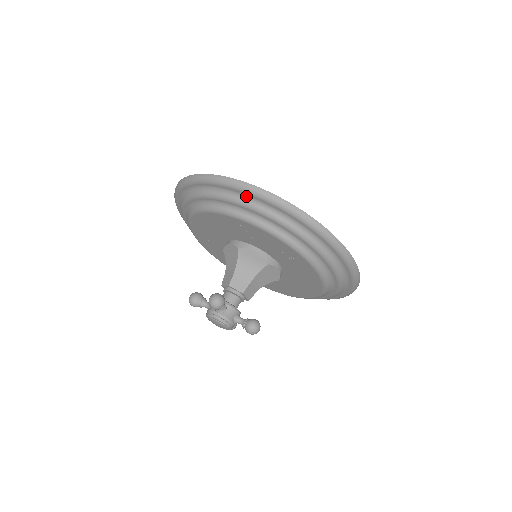
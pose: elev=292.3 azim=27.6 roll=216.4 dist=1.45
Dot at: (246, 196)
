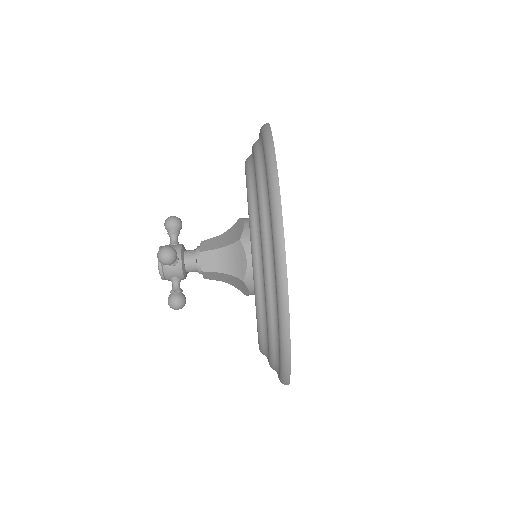
Dot at: (271, 228)
